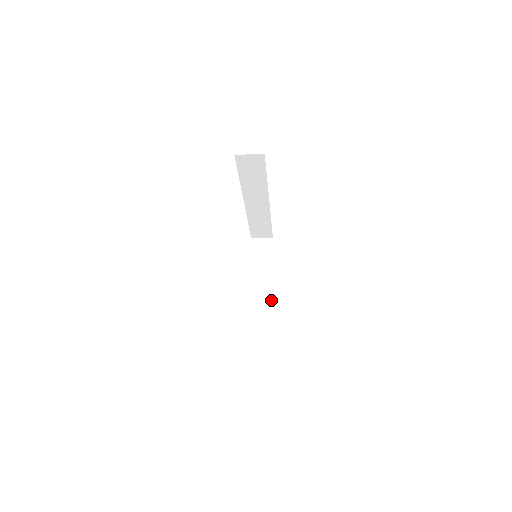
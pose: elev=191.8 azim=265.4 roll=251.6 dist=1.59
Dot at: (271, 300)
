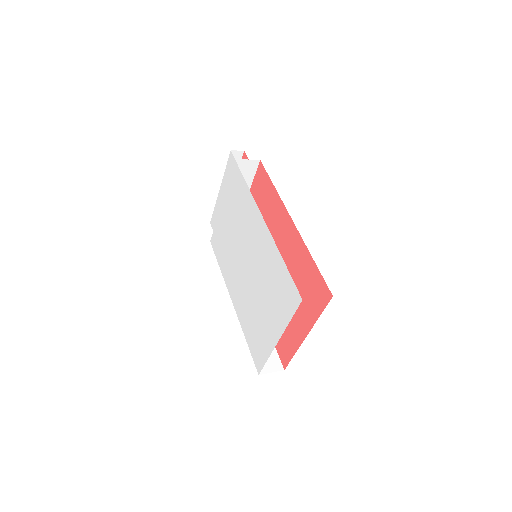
Dot at: occluded
